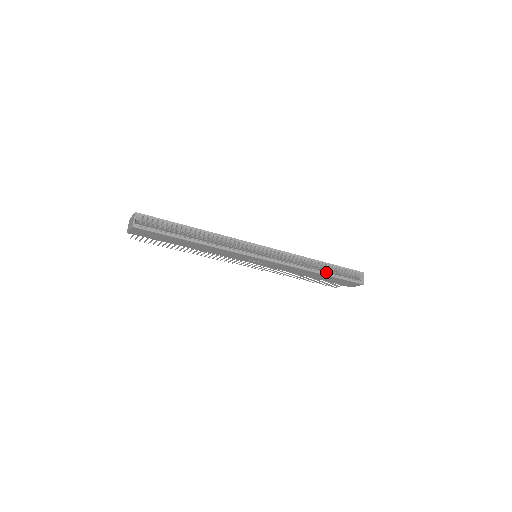
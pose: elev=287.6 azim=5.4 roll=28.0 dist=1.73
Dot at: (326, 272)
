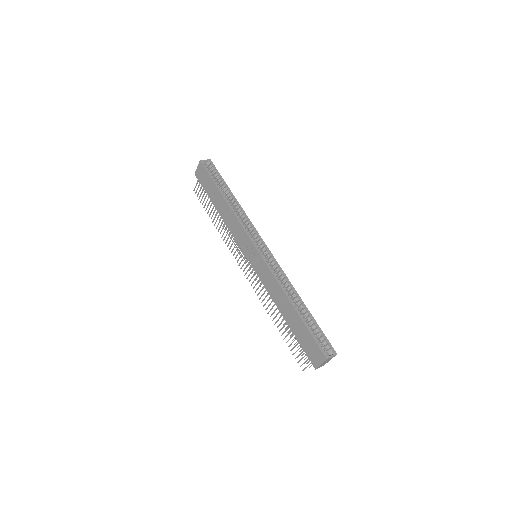
Dot at: (299, 311)
